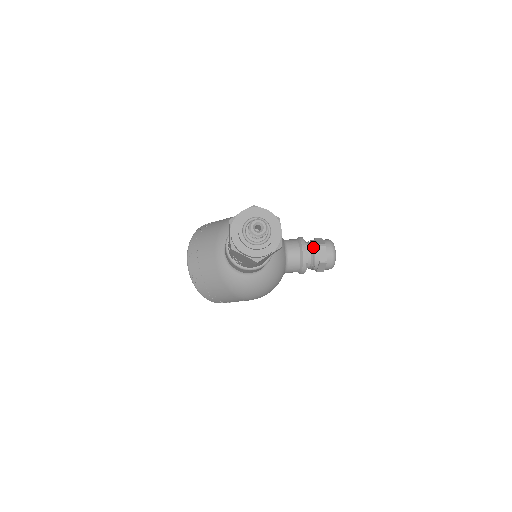
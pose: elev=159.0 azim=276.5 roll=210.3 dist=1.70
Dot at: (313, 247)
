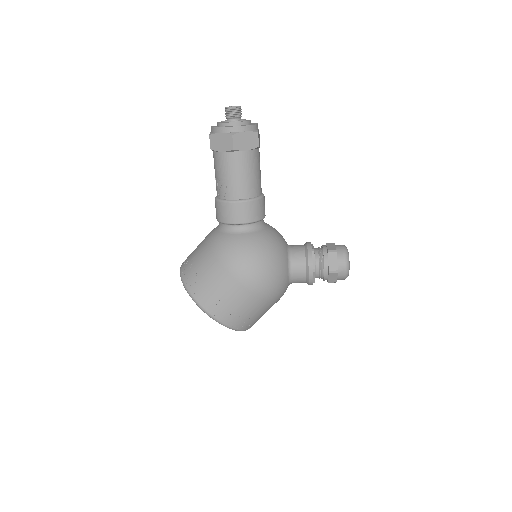
Dot at: occluded
